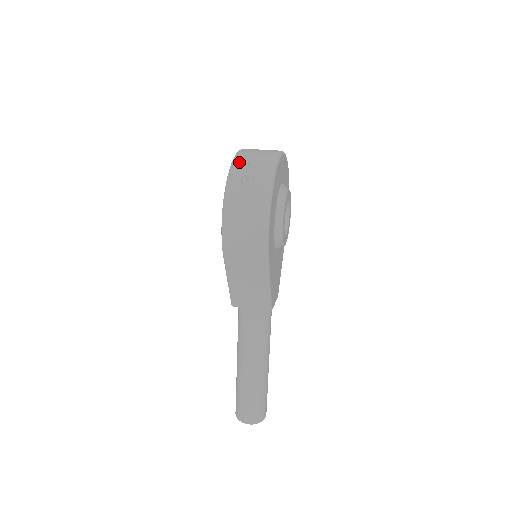
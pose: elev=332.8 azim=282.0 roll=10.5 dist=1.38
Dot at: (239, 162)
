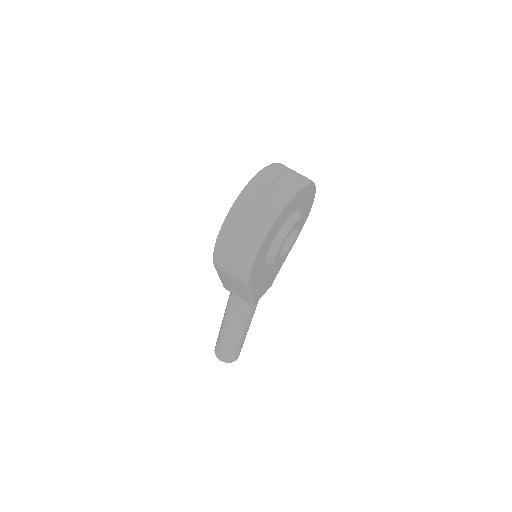
Dot at: (248, 194)
